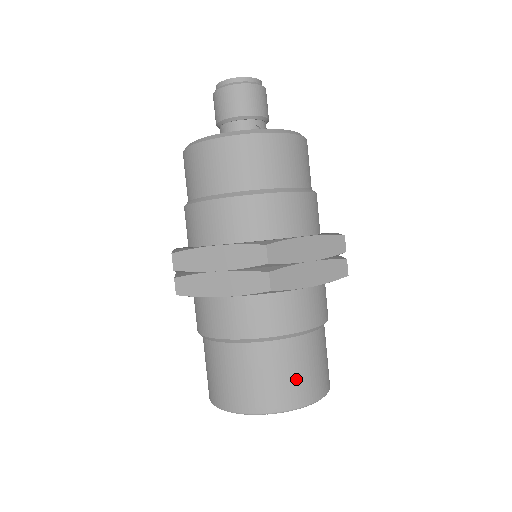
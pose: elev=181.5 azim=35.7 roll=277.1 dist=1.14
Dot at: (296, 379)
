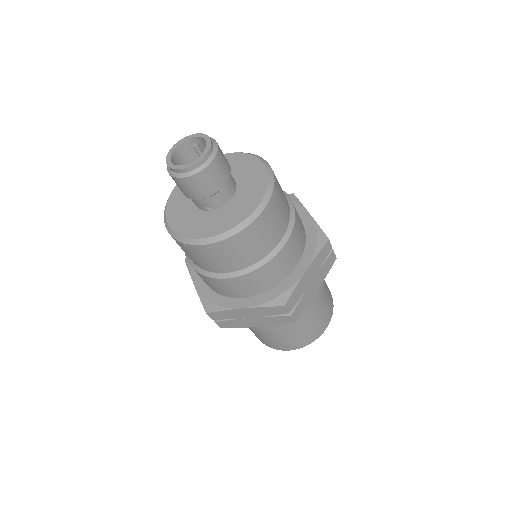
Dot at: (273, 342)
